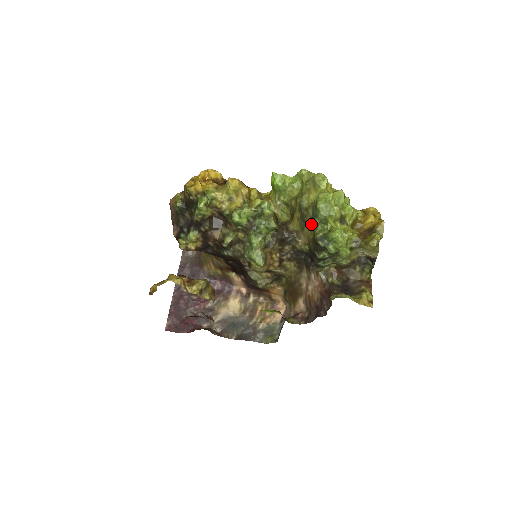
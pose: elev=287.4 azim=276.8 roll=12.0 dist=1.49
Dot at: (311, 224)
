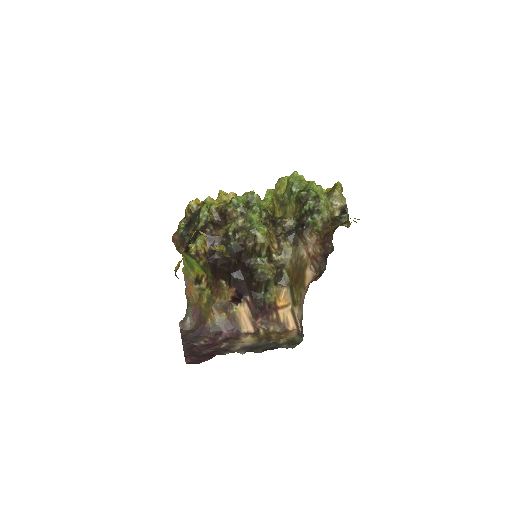
Dot at: (290, 200)
